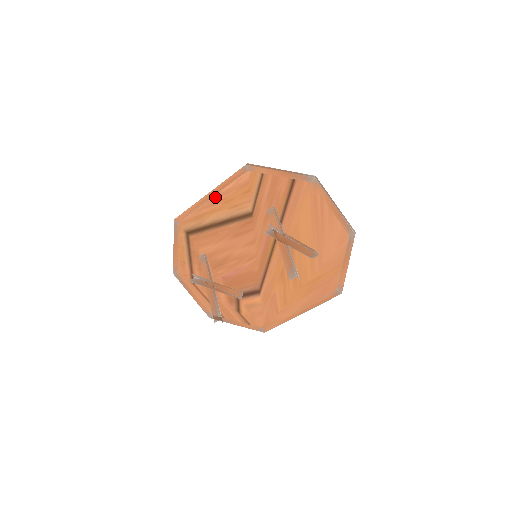
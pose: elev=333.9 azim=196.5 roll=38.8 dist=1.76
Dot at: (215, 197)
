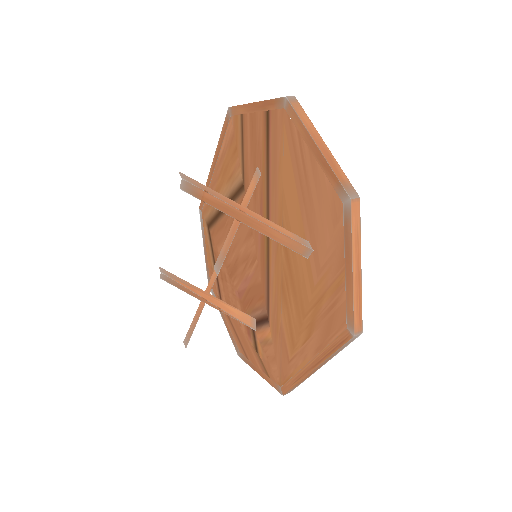
Dot at: (216, 168)
